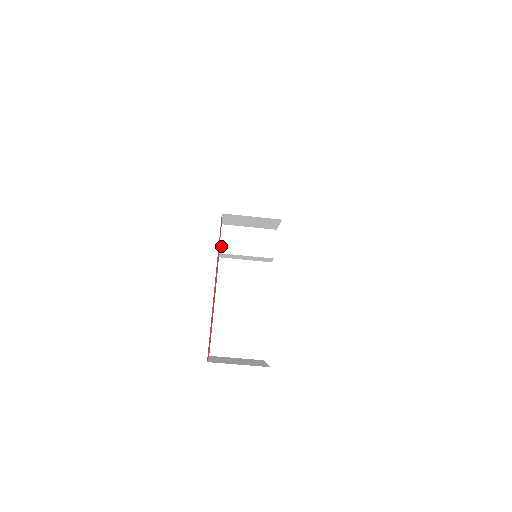
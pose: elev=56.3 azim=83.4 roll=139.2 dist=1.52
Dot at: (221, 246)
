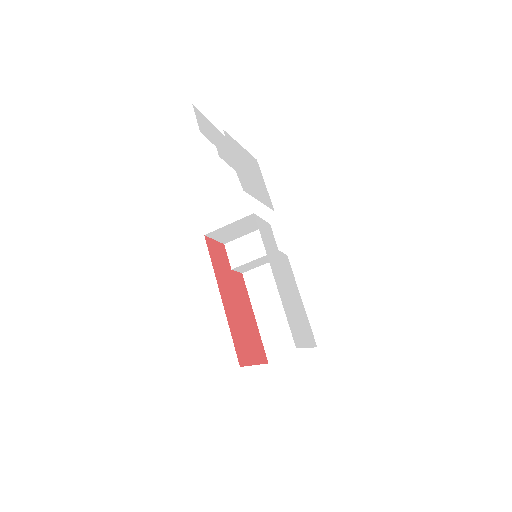
Dot at: (231, 263)
